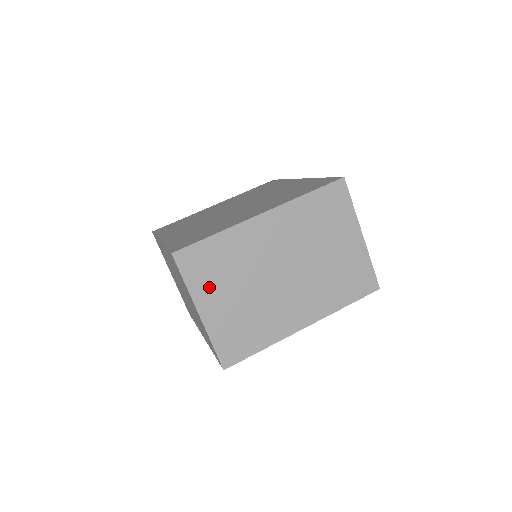
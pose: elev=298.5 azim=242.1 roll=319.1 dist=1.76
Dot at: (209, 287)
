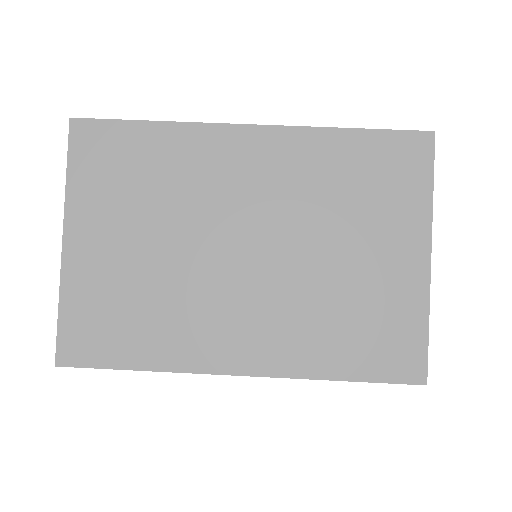
Dot at: (102, 204)
